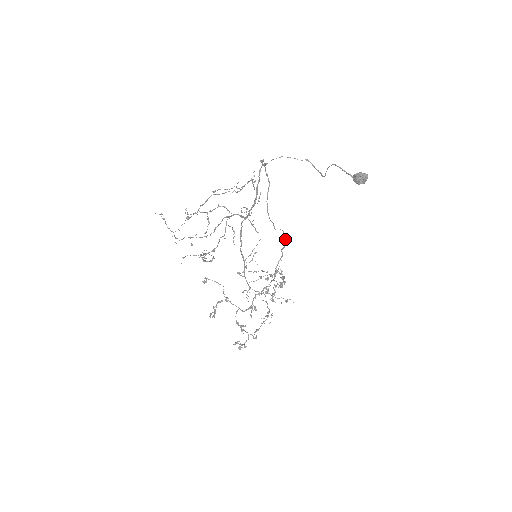
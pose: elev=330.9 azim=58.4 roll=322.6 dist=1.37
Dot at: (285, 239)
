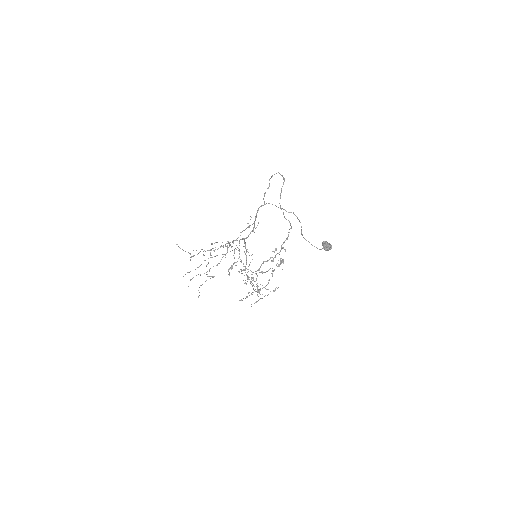
Dot at: (291, 228)
